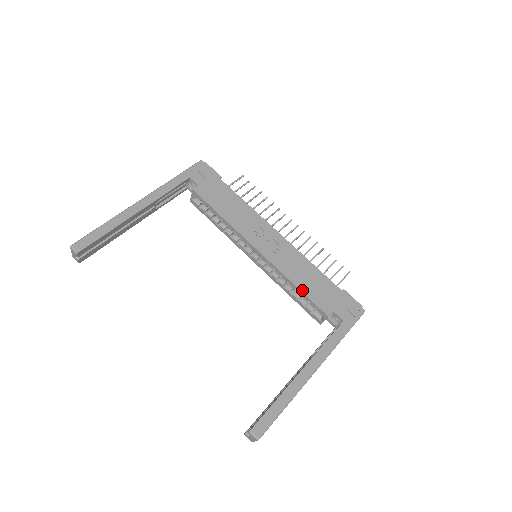
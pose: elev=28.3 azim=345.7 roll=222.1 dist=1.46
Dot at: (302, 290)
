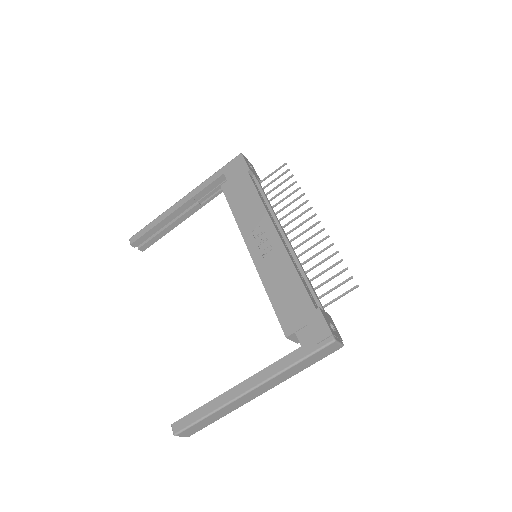
Dot at: (272, 301)
